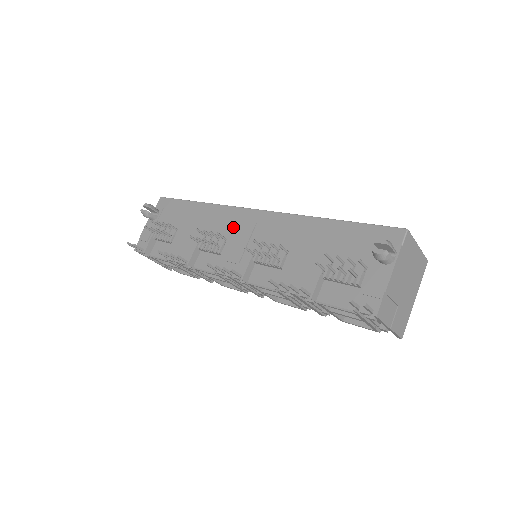
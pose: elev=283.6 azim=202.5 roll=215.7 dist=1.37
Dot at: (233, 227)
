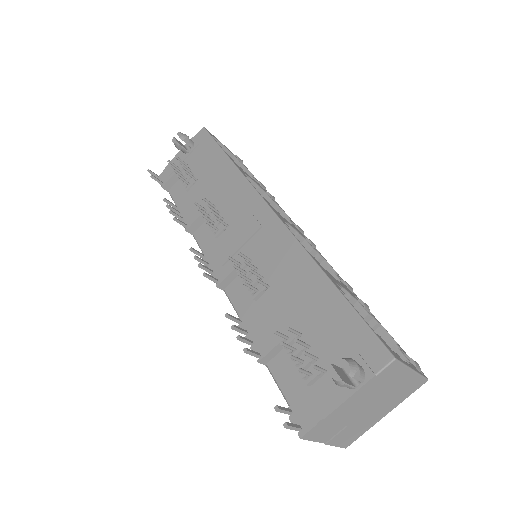
Dot at: (240, 215)
